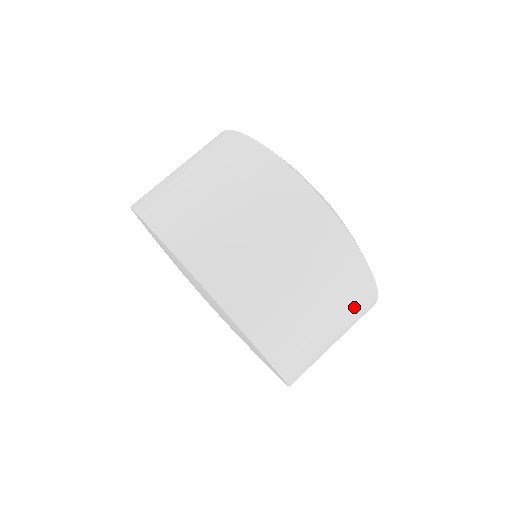
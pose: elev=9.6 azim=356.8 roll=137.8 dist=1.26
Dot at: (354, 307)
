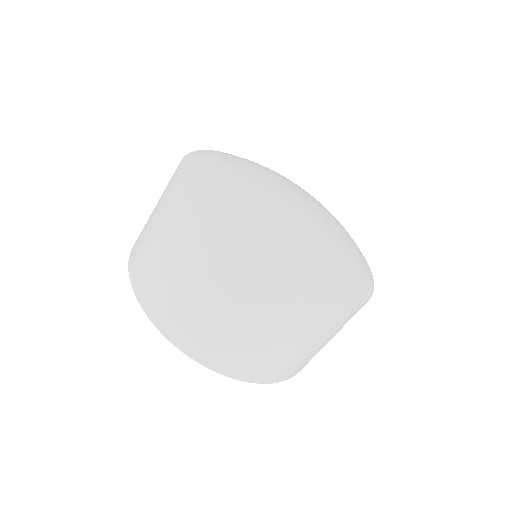
Dot at: occluded
